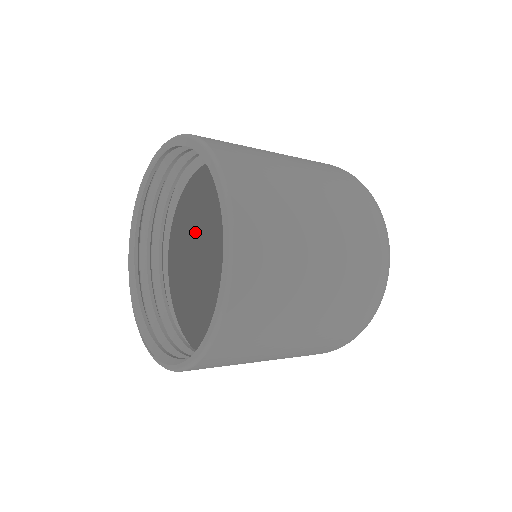
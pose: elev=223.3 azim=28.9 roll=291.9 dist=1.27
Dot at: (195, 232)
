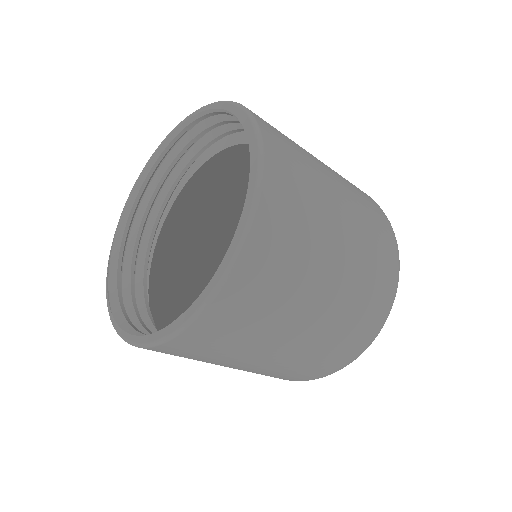
Dot at: (214, 202)
